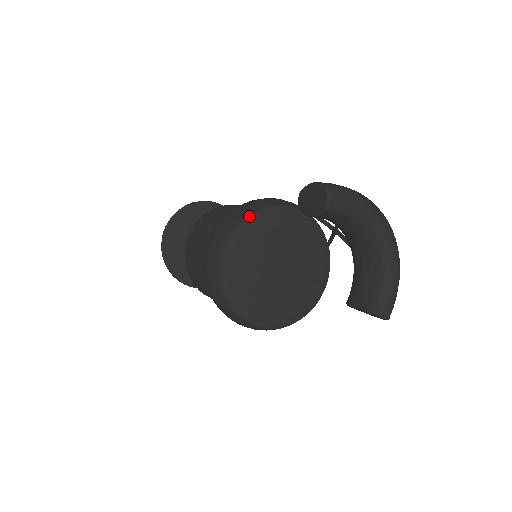
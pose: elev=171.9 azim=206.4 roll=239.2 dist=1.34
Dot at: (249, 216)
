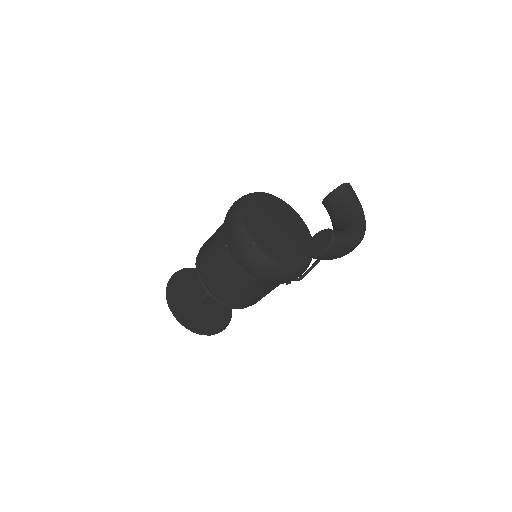
Dot at: (289, 205)
